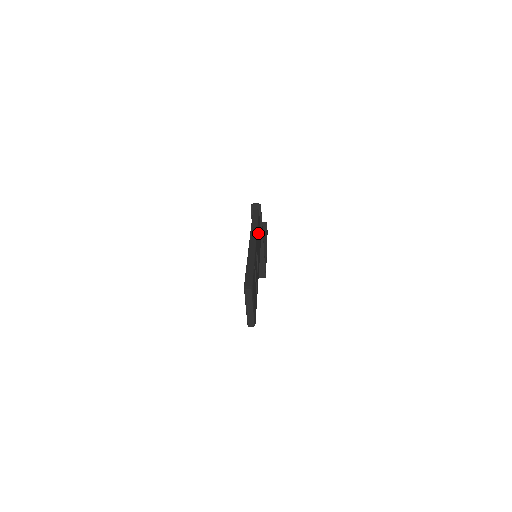
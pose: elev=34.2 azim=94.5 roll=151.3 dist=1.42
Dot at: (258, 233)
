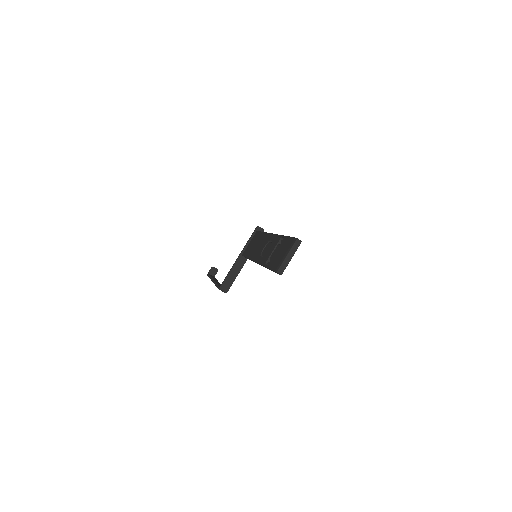
Dot at: occluded
